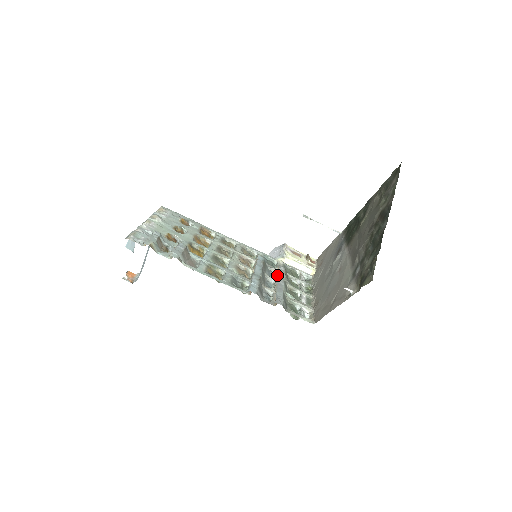
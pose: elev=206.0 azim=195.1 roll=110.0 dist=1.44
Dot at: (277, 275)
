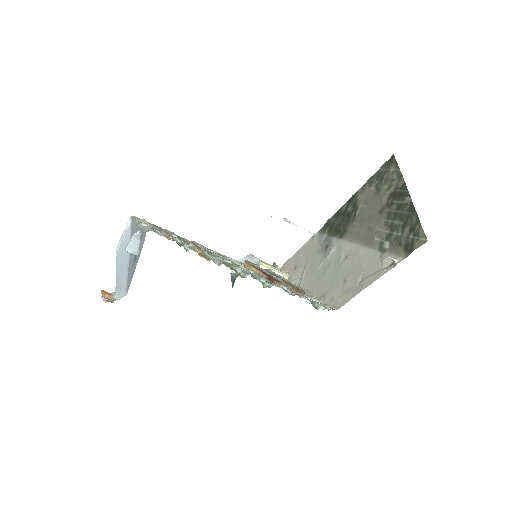
Dot at: (275, 275)
